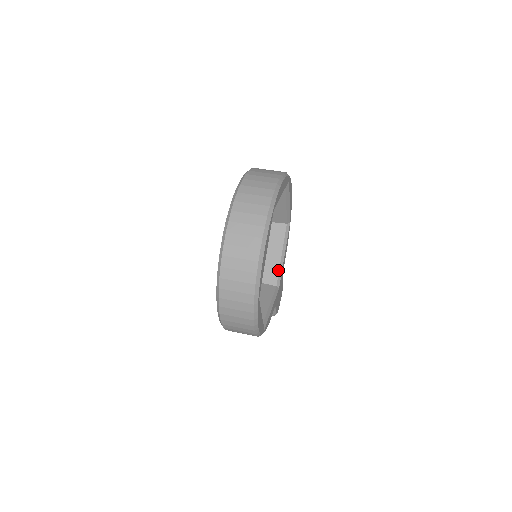
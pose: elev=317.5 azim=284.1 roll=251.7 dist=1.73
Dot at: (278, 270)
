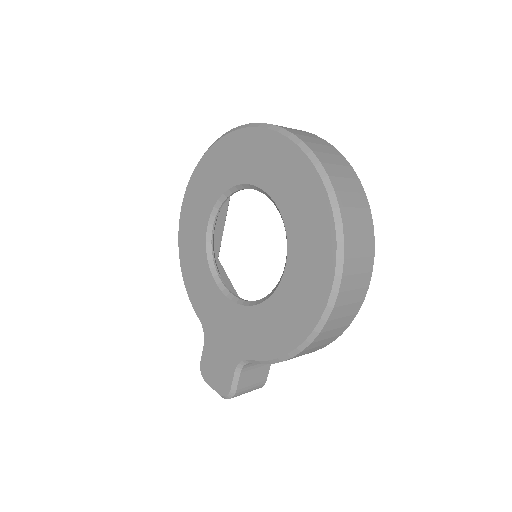
Dot at: occluded
